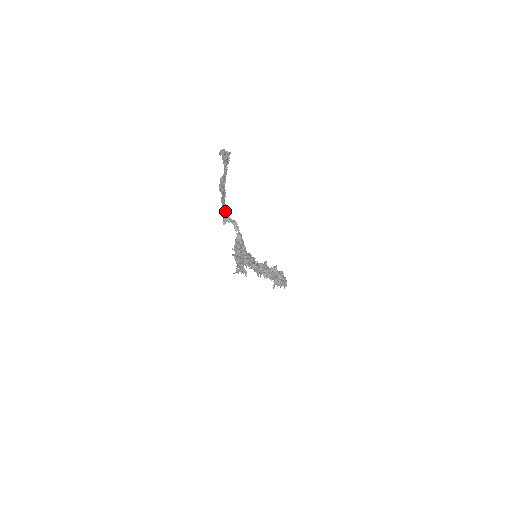
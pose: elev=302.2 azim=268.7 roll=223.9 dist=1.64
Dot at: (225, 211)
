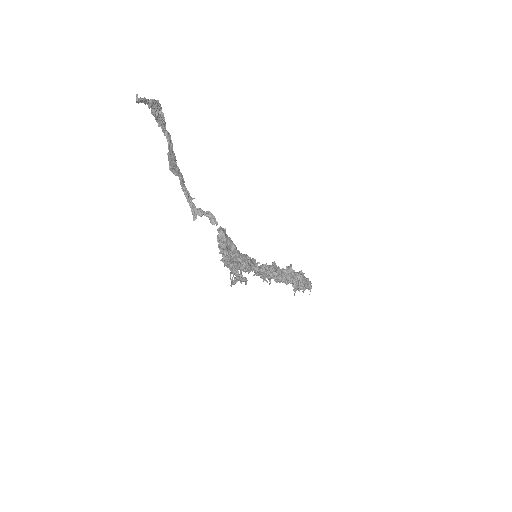
Dot at: (191, 201)
